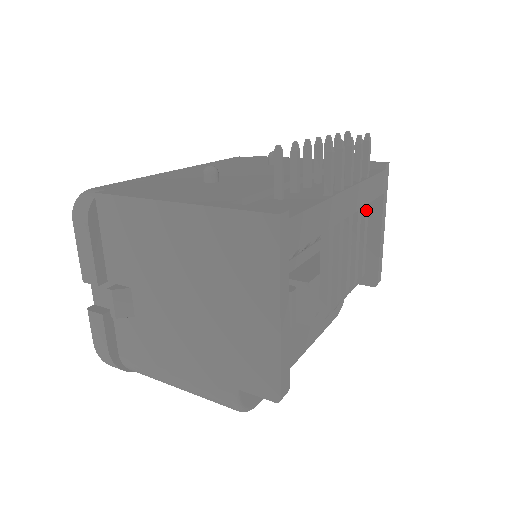
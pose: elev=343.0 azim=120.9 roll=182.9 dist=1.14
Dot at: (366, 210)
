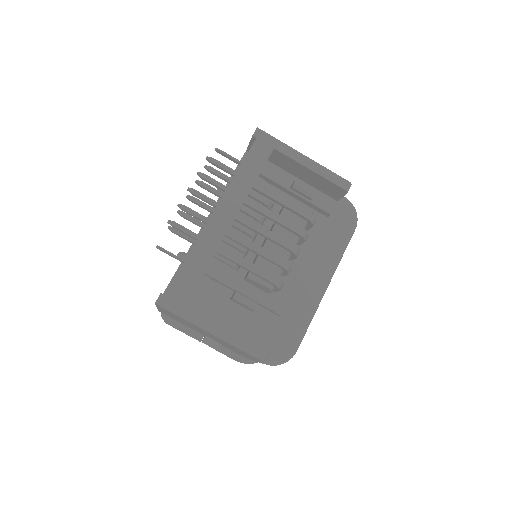
Dot at: (258, 188)
